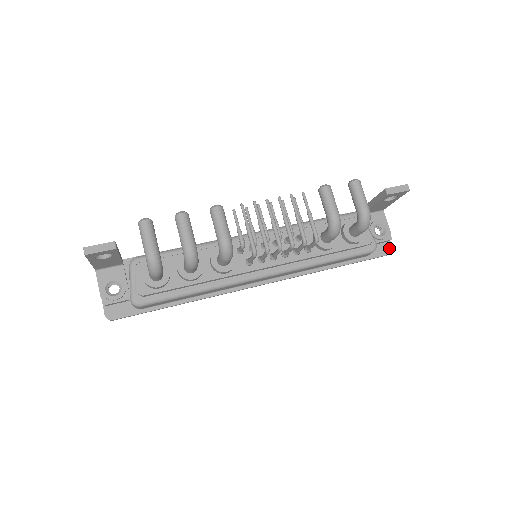
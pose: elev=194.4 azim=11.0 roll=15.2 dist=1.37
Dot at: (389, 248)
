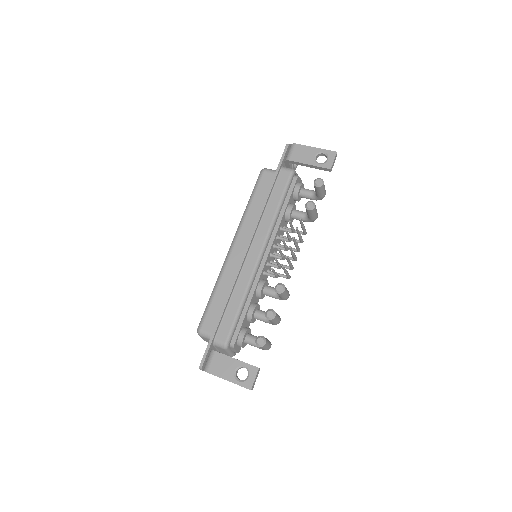
Dot at: occluded
